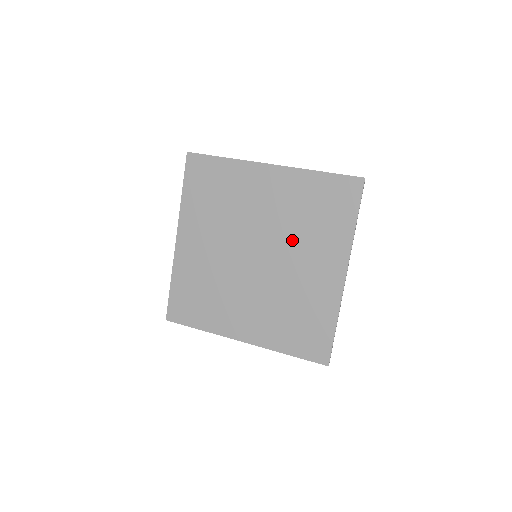
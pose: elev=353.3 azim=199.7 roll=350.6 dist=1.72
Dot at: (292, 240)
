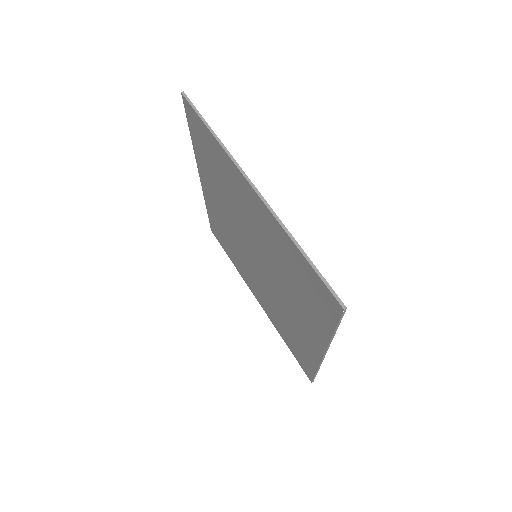
Dot at: (279, 278)
